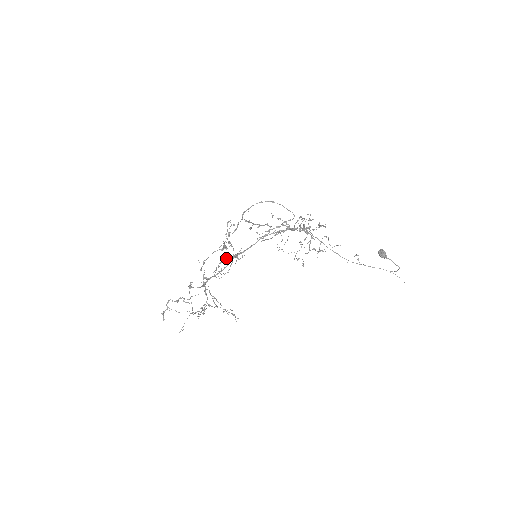
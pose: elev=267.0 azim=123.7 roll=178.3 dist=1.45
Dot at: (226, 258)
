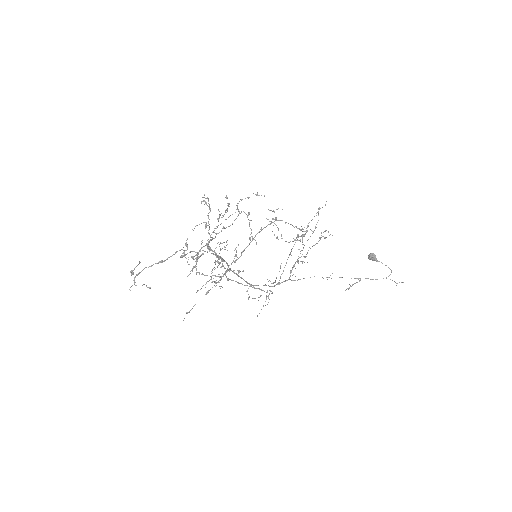
Dot at: (221, 260)
